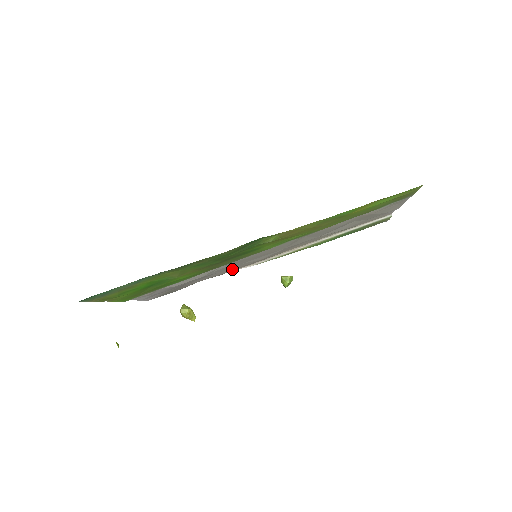
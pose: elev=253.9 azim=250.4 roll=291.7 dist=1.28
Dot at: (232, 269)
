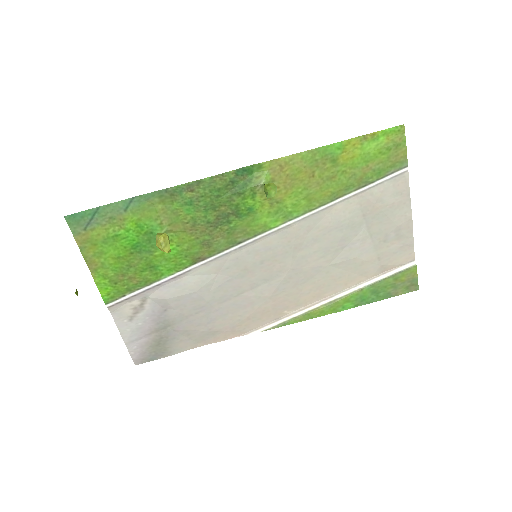
Dot at: (235, 318)
